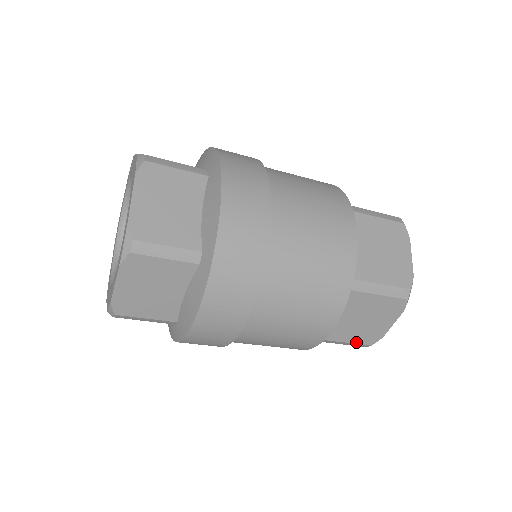
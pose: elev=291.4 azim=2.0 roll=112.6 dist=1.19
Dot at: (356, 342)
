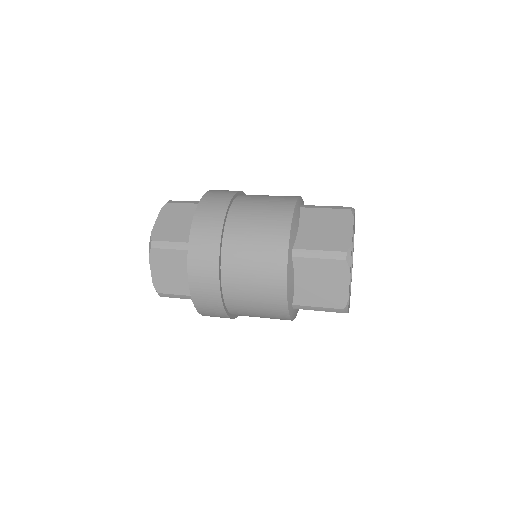
Dot at: (328, 306)
